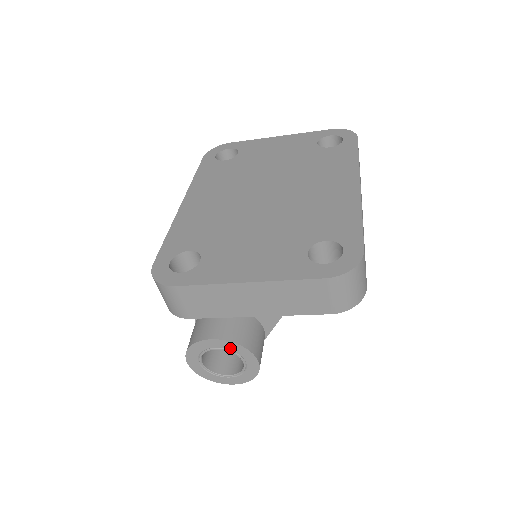
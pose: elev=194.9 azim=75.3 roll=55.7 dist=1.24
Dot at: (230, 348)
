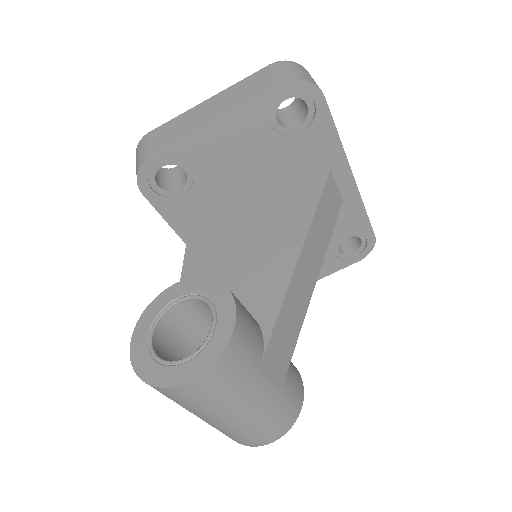
Dot at: (197, 290)
